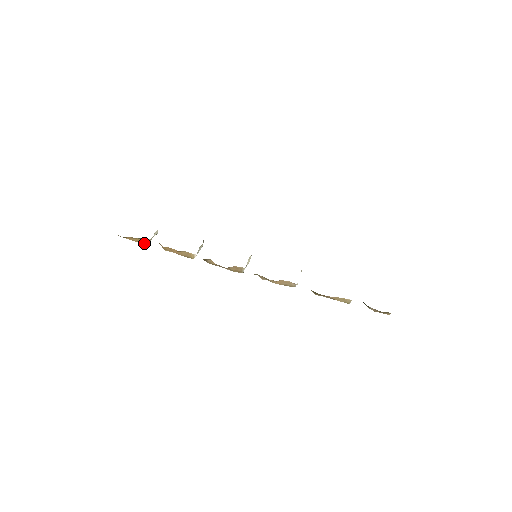
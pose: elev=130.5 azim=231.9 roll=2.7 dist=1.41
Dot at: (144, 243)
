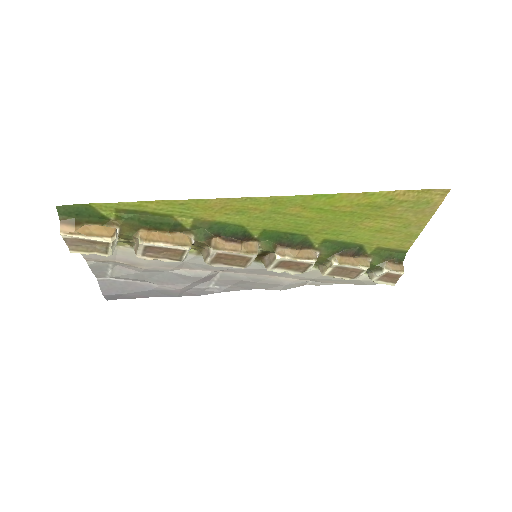
Dot at: (110, 235)
